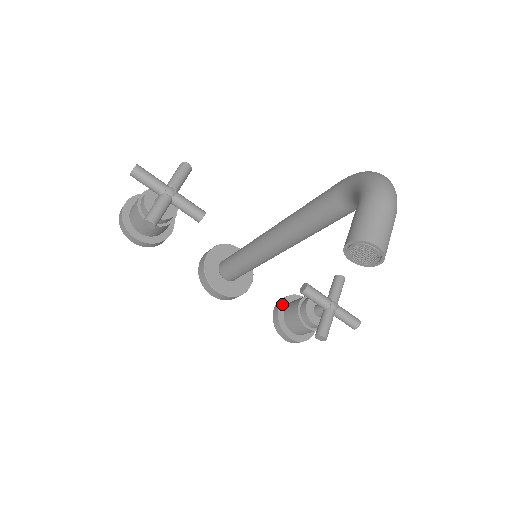
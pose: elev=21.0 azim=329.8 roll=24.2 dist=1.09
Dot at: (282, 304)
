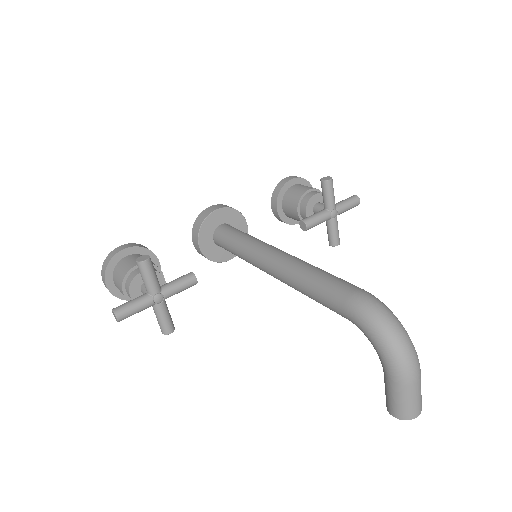
Dot at: (278, 207)
